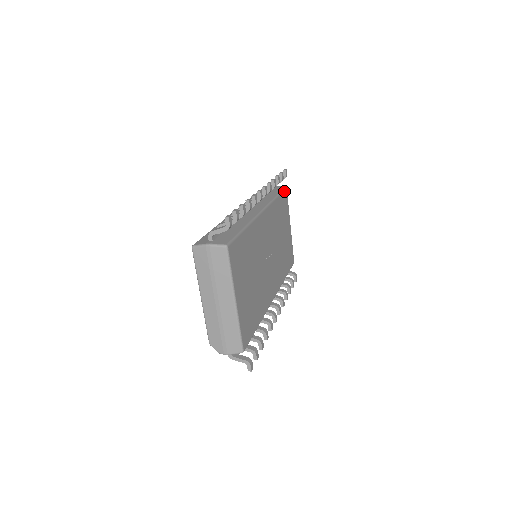
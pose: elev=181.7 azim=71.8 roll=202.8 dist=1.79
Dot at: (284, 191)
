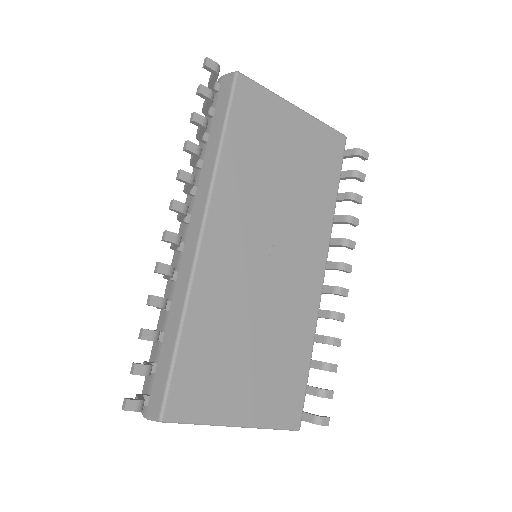
Dot at: (235, 92)
